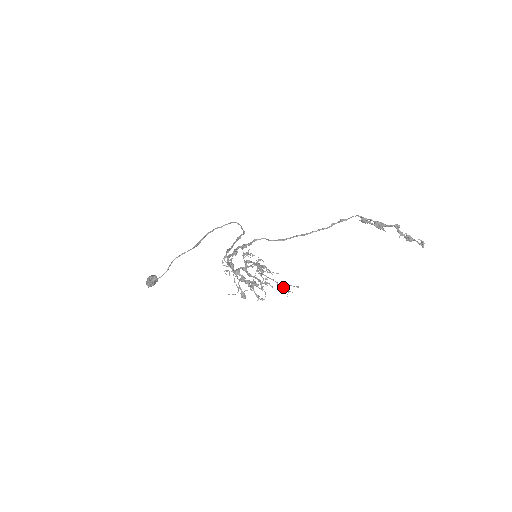
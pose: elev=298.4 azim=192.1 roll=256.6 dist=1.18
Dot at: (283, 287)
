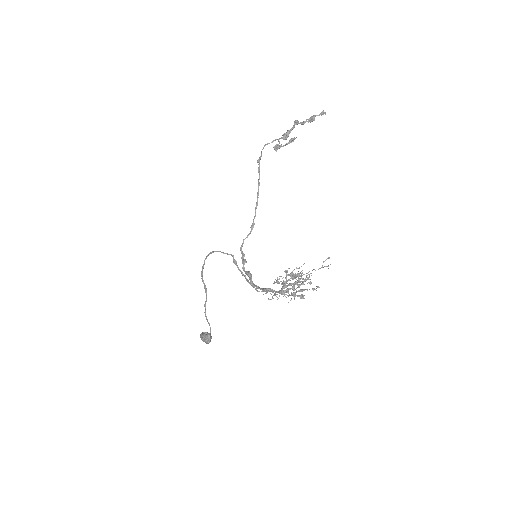
Dot at: occluded
